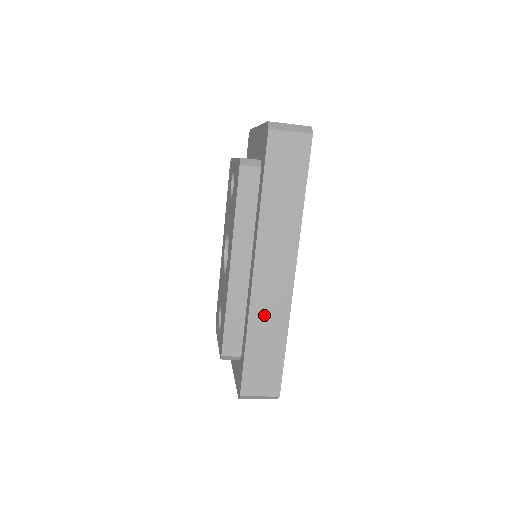
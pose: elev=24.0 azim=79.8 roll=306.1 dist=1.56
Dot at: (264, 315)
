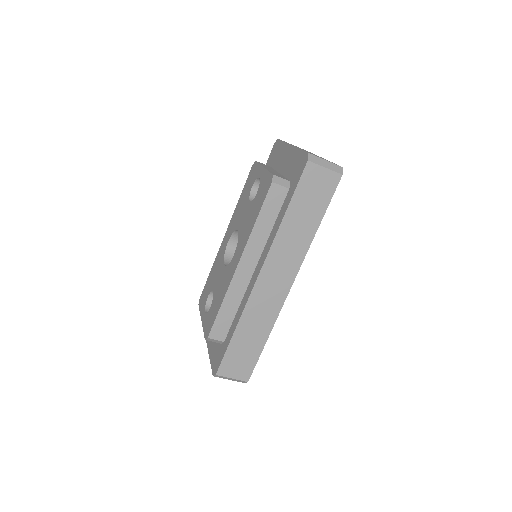
Dot at: (256, 314)
